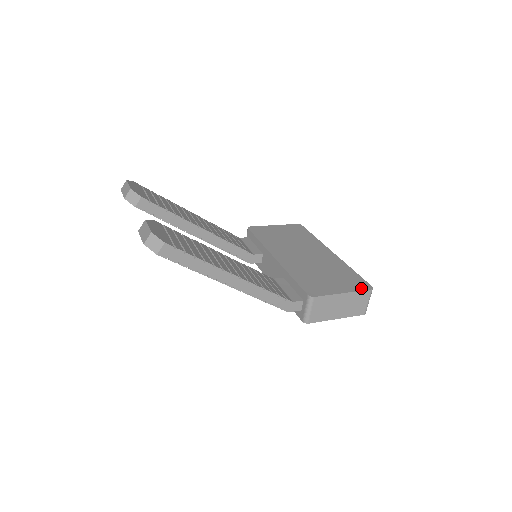
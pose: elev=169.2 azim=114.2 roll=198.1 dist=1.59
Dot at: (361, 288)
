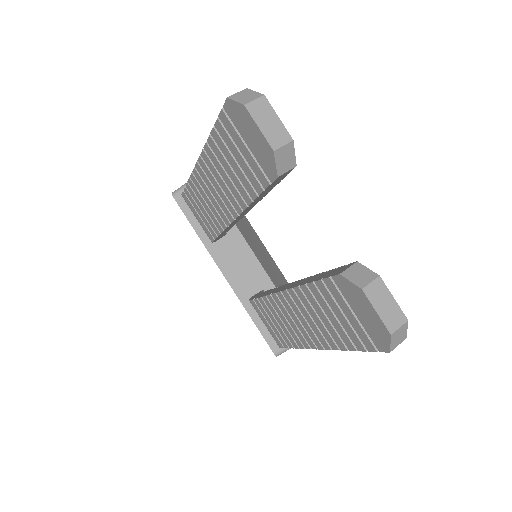
Dot at: occluded
